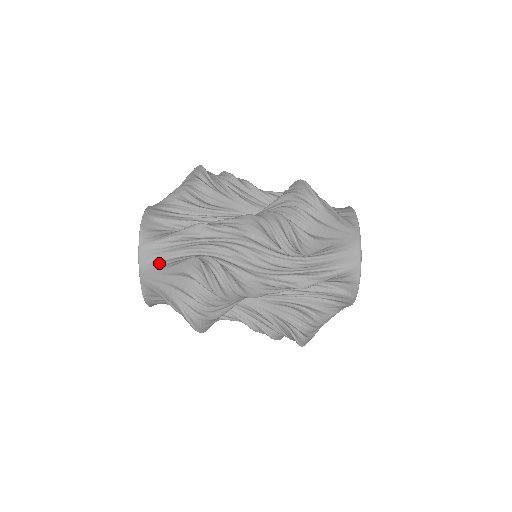
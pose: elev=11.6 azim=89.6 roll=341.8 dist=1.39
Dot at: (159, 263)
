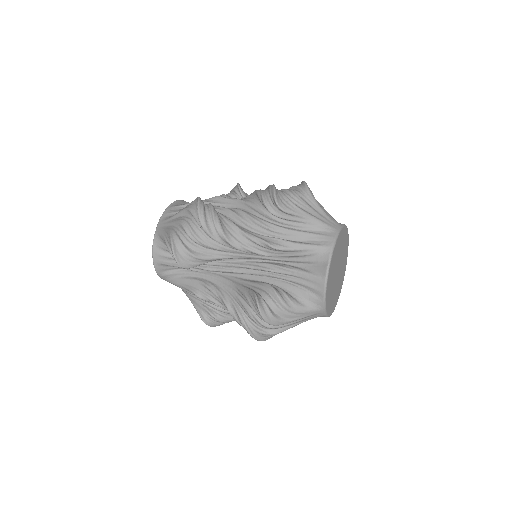
Dot at: (182, 289)
